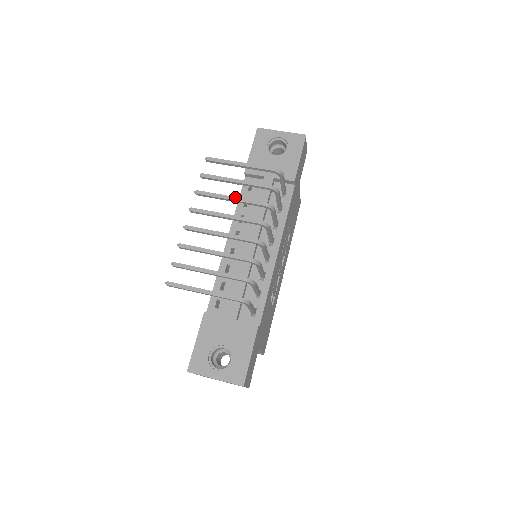
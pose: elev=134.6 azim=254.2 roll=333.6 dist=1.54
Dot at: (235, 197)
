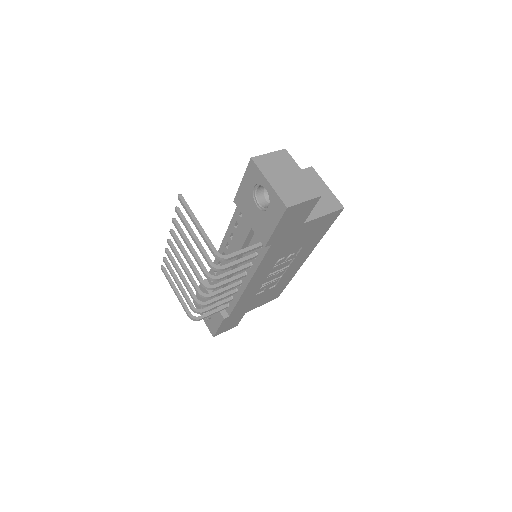
Dot at: (191, 250)
